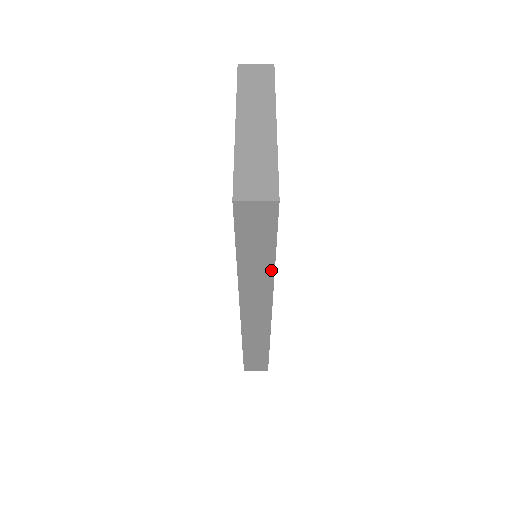
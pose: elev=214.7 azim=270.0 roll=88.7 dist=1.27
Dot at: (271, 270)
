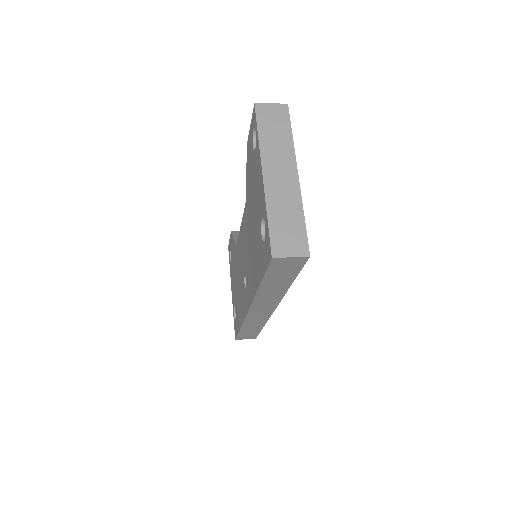
Dot at: (285, 289)
